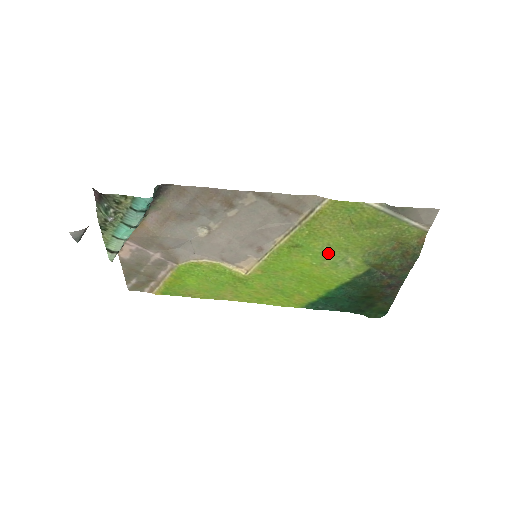
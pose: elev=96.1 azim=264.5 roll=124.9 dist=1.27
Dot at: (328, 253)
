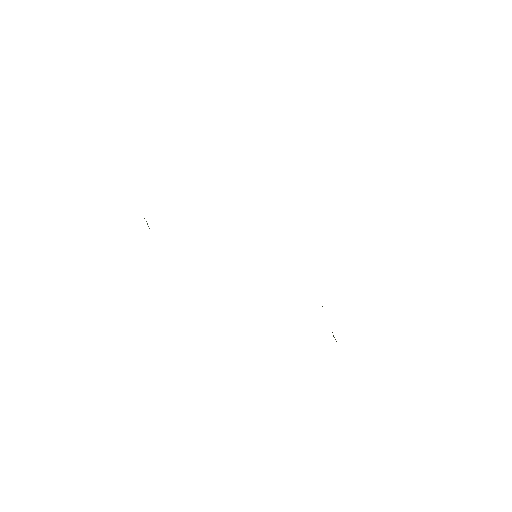
Dot at: occluded
